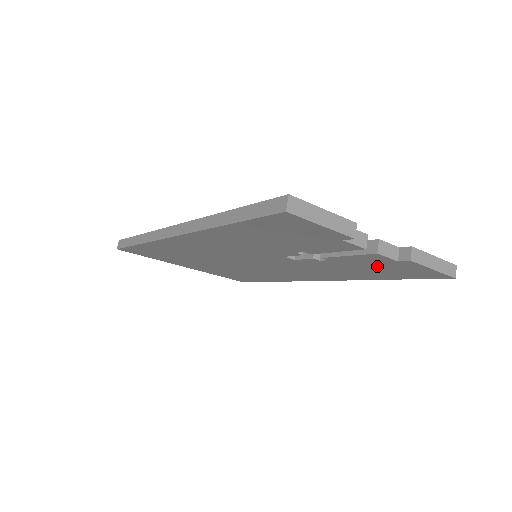
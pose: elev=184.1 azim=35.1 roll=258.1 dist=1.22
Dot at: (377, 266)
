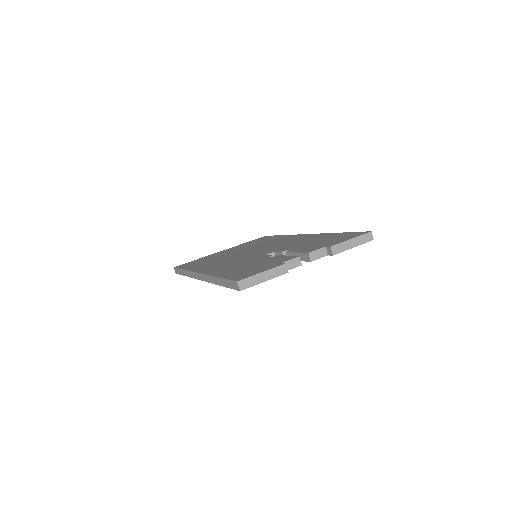
Dot at: occluded
